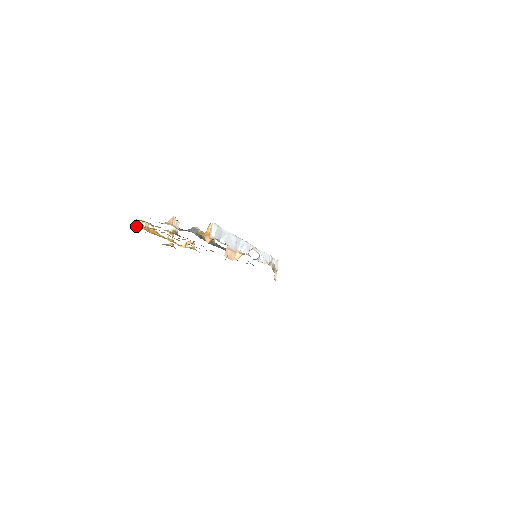
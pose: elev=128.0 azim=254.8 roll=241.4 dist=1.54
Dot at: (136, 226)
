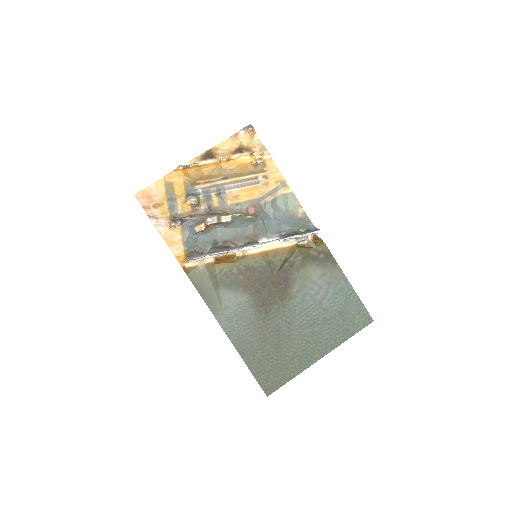
Dot at: (172, 171)
